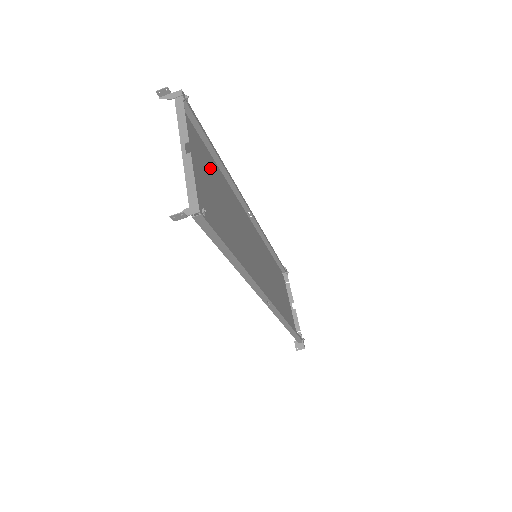
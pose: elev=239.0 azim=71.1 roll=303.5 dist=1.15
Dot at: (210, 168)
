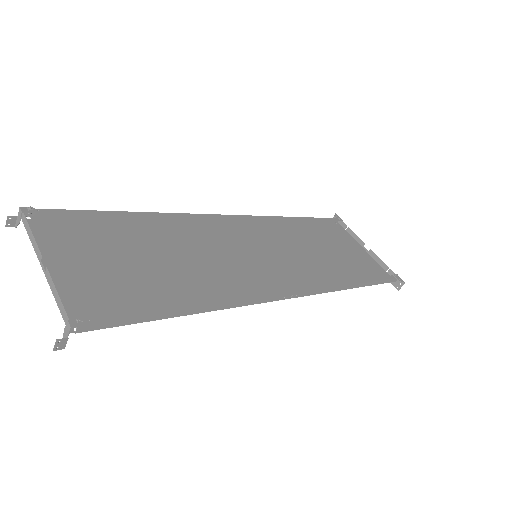
Dot at: (121, 235)
